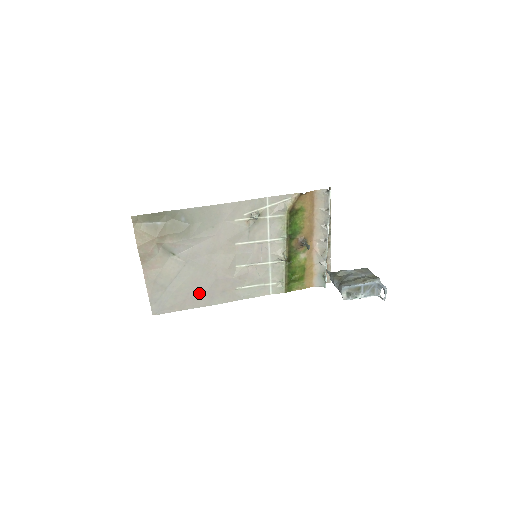
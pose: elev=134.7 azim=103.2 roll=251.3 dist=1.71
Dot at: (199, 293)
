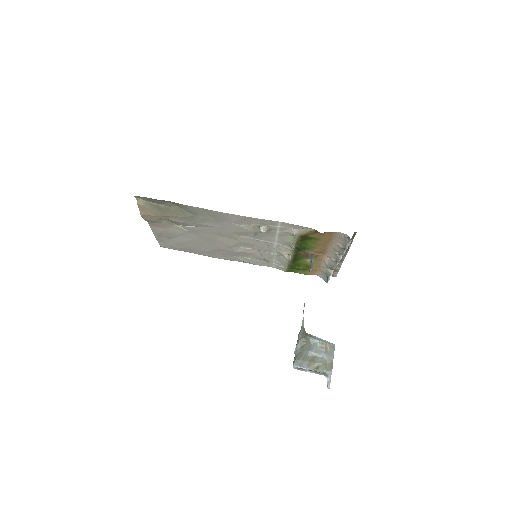
Dot at: (202, 249)
